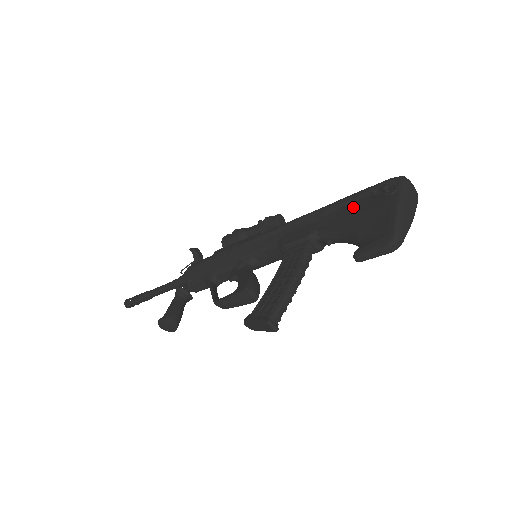
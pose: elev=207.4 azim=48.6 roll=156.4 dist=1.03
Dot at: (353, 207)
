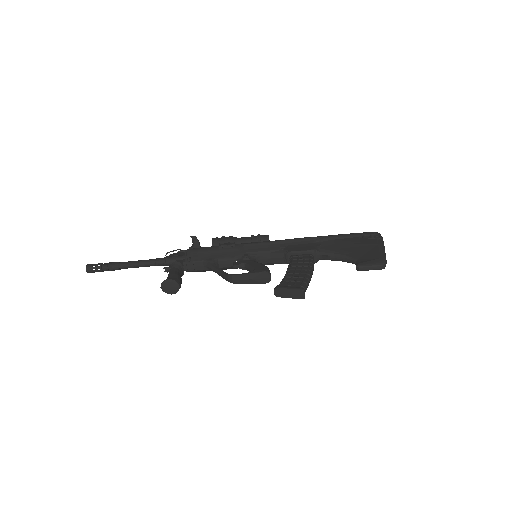
Dot at: (348, 241)
